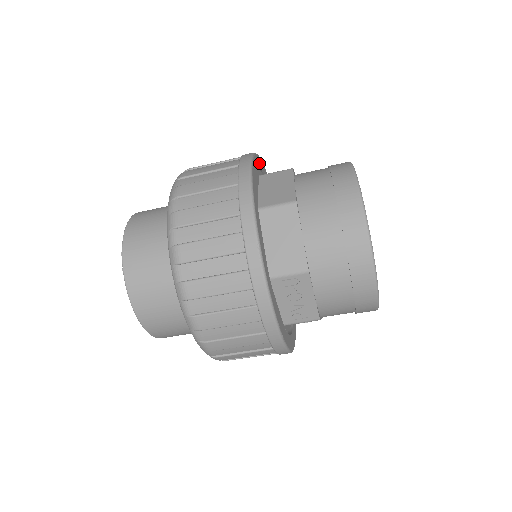
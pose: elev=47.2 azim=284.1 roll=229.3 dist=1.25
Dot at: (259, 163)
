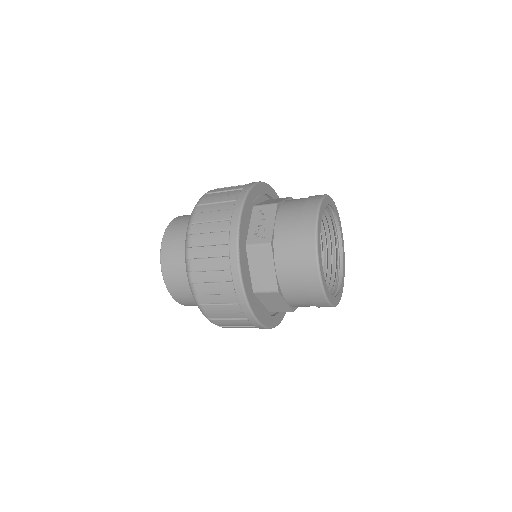
Dot at: (242, 231)
